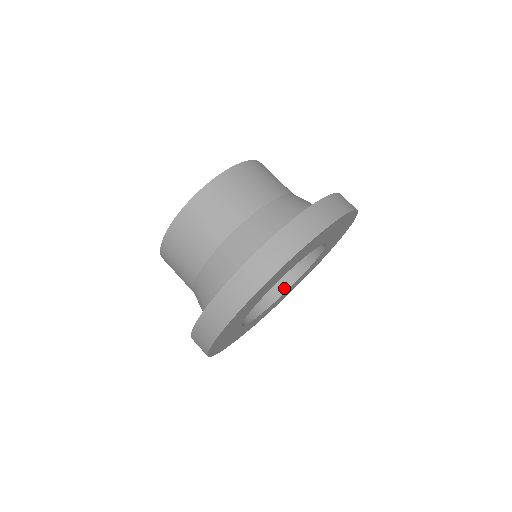
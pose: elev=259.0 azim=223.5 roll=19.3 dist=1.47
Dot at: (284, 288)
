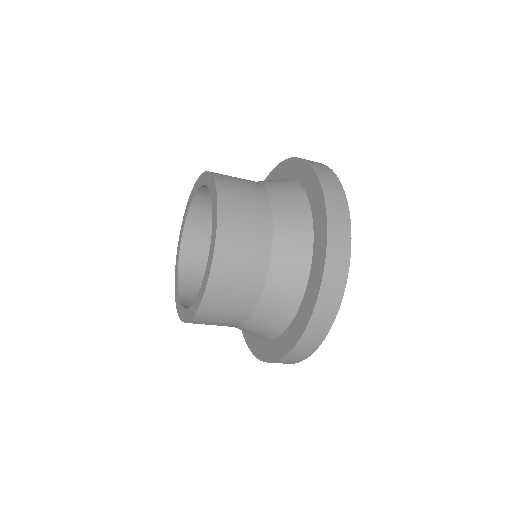
Dot at: occluded
